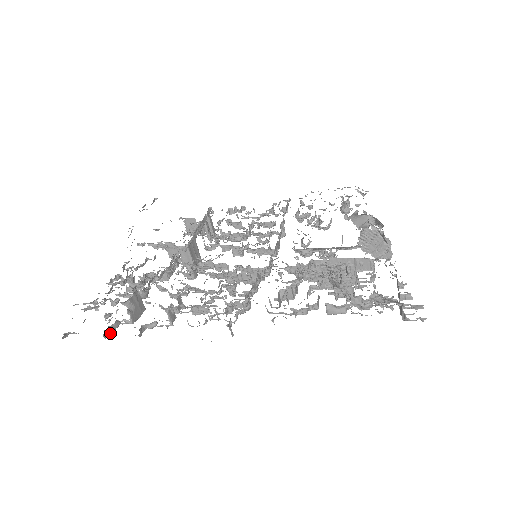
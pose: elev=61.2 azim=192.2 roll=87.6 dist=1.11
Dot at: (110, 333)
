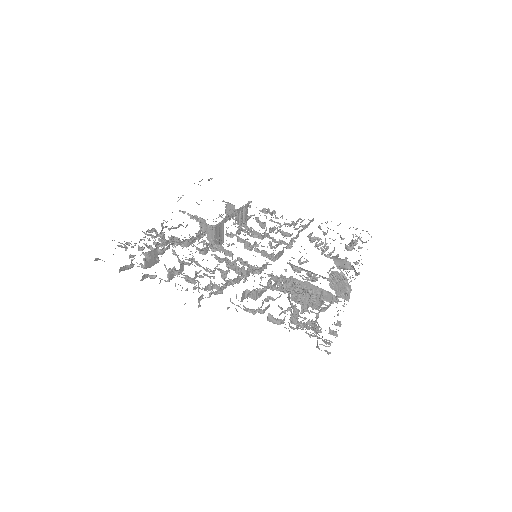
Dot at: occluded
